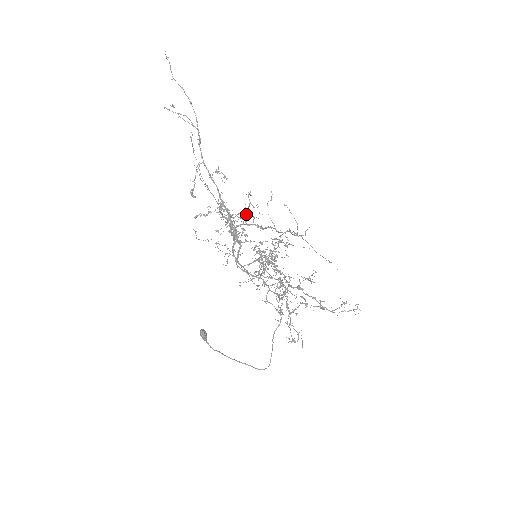
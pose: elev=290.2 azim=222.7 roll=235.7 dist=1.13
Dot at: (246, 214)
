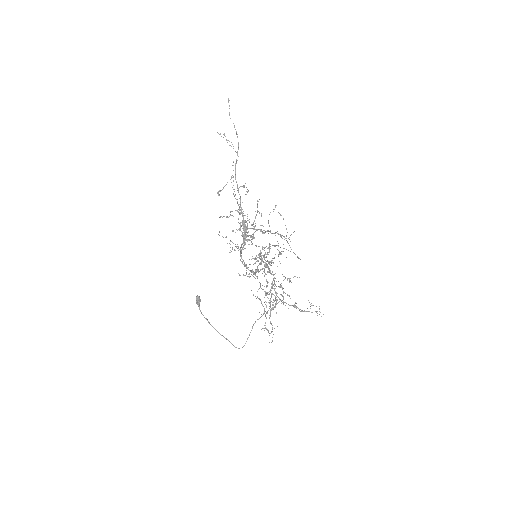
Dot at: occluded
